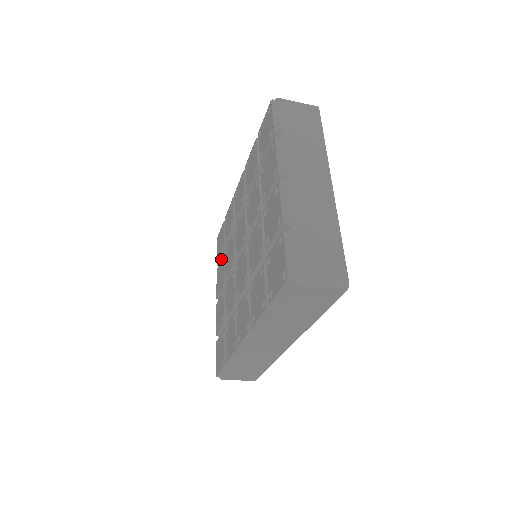
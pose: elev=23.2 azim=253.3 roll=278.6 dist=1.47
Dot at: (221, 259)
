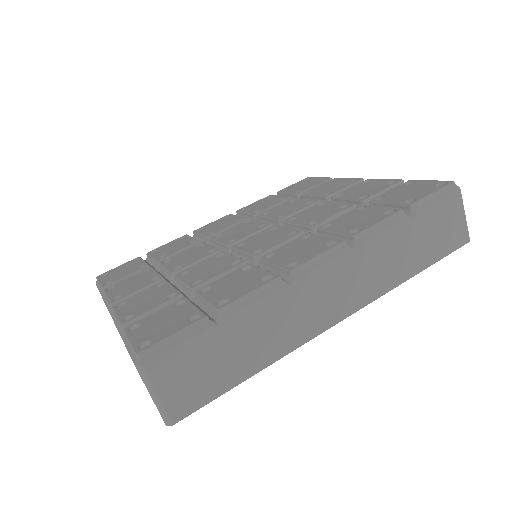
Dot at: (137, 273)
